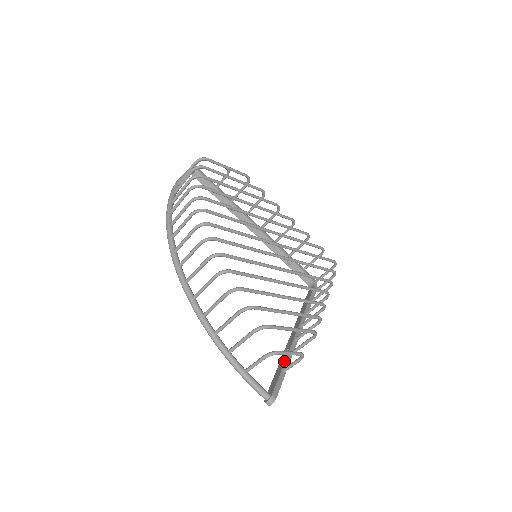
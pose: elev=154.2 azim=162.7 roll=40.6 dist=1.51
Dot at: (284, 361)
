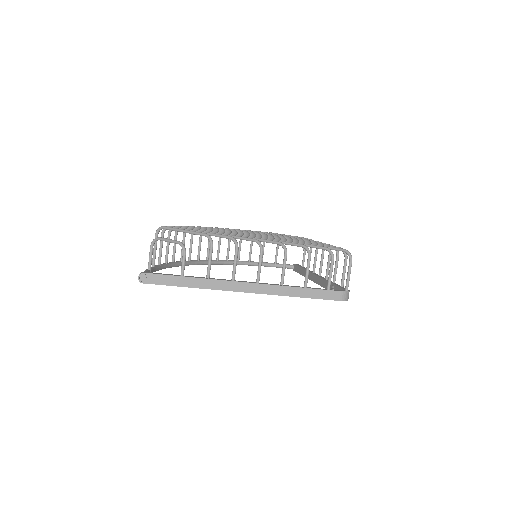
Dot at: (194, 277)
